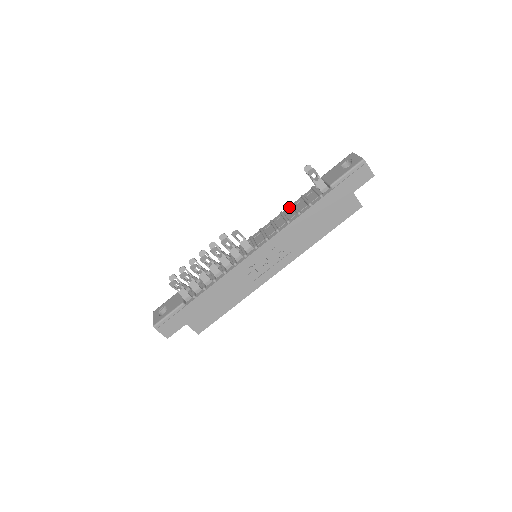
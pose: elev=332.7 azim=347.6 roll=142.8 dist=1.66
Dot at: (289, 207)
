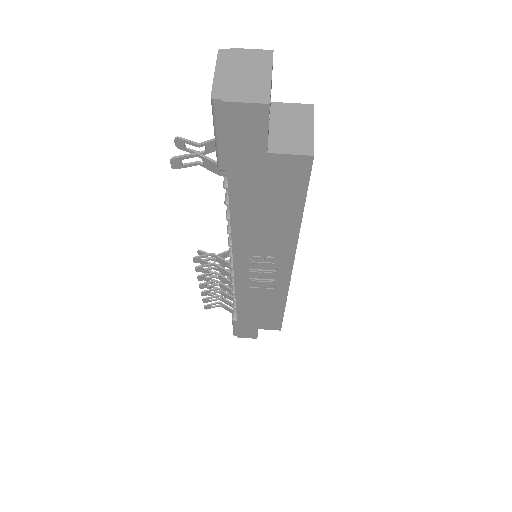
Dot at: occluded
